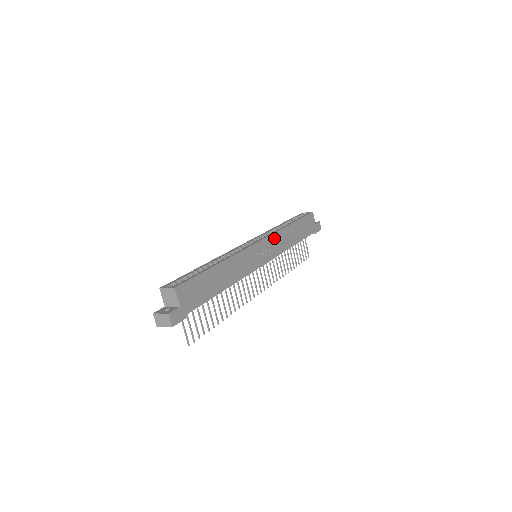
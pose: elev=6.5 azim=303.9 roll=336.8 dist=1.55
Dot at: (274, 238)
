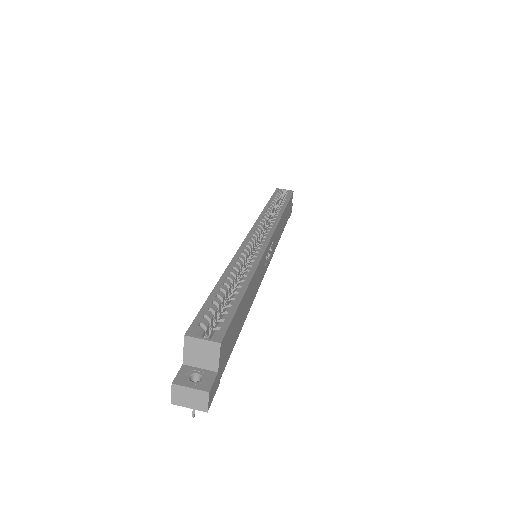
Dot at: (276, 231)
